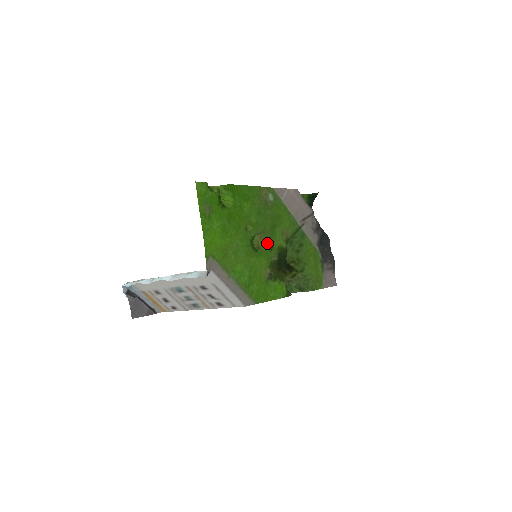
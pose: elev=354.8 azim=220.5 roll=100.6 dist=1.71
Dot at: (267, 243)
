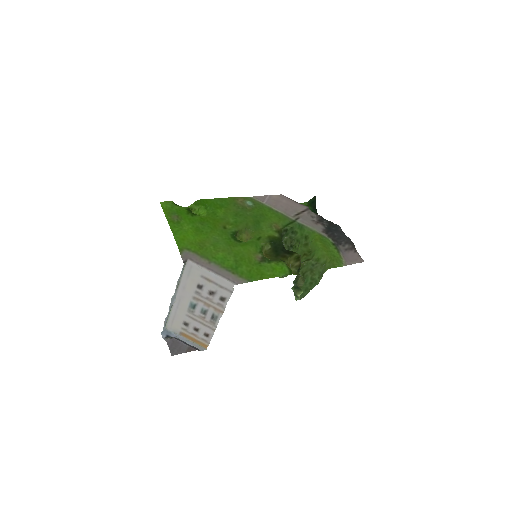
Dot at: (253, 236)
